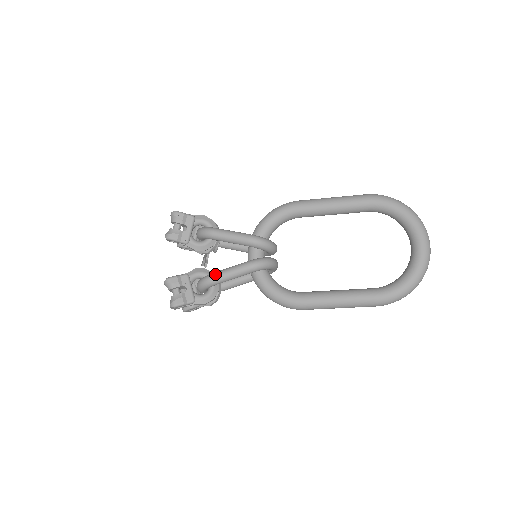
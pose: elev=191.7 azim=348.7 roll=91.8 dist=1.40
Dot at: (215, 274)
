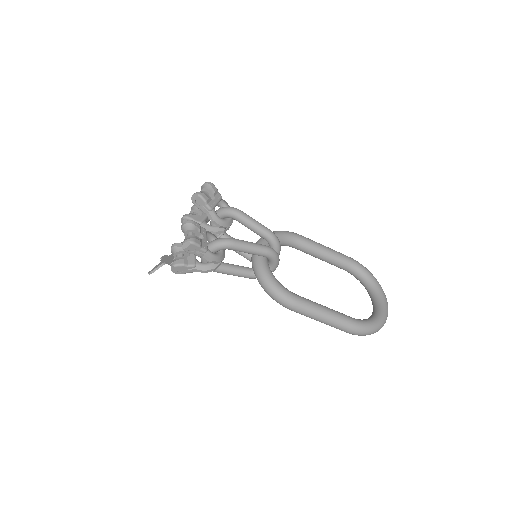
Dot at: (236, 239)
